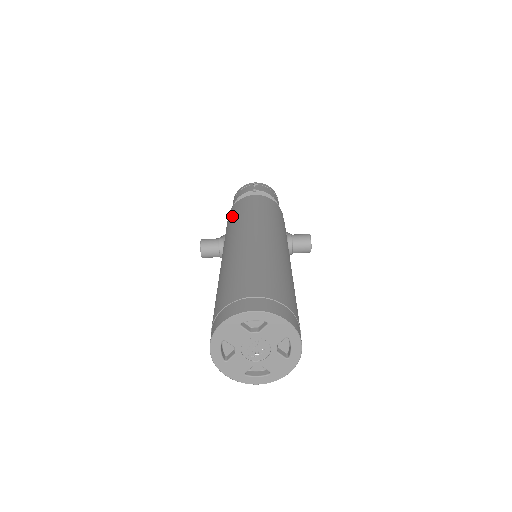
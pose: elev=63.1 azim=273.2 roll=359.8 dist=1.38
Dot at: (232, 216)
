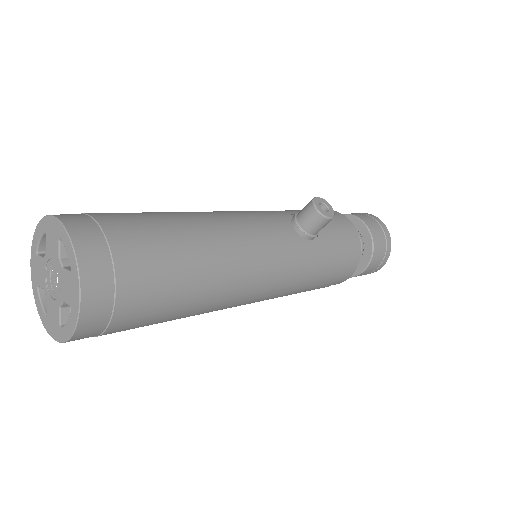
Dot at: occluded
